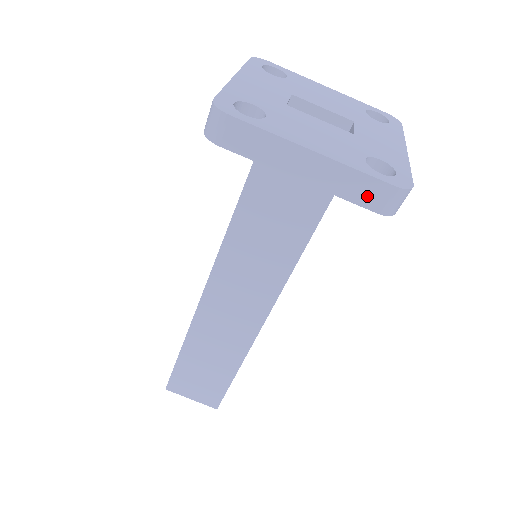
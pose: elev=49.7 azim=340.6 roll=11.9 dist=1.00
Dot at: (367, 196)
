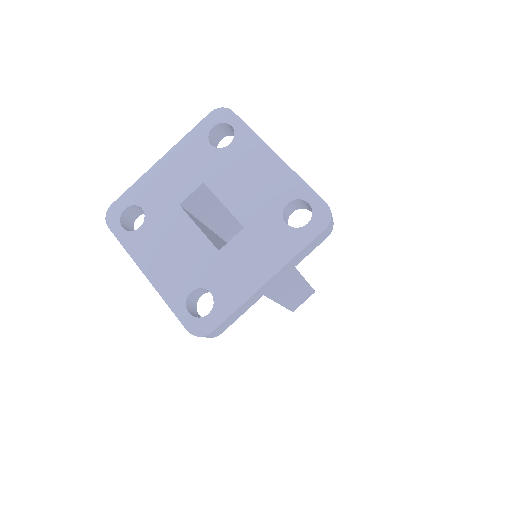
Dot at: occluded
